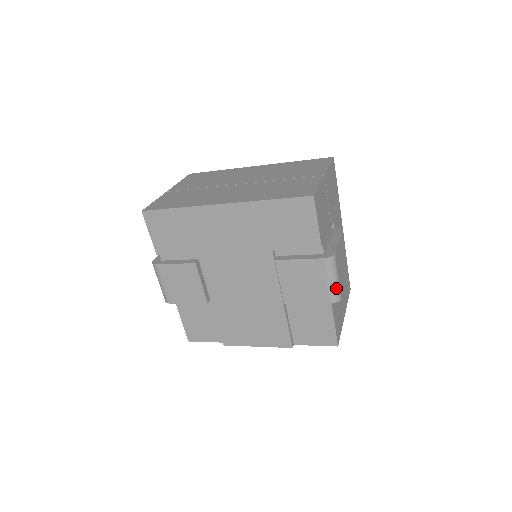
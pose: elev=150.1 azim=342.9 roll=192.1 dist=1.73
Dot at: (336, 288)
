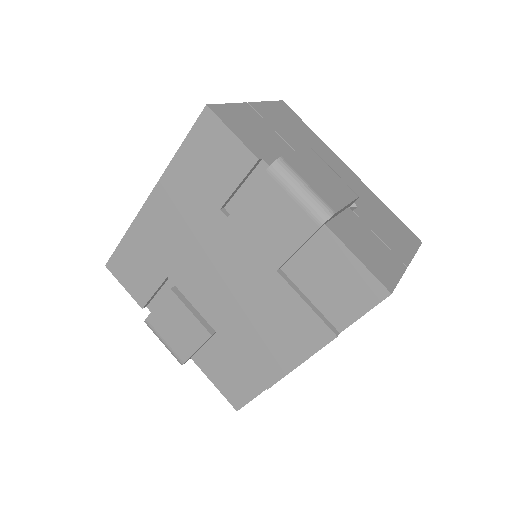
Dot at: (313, 200)
